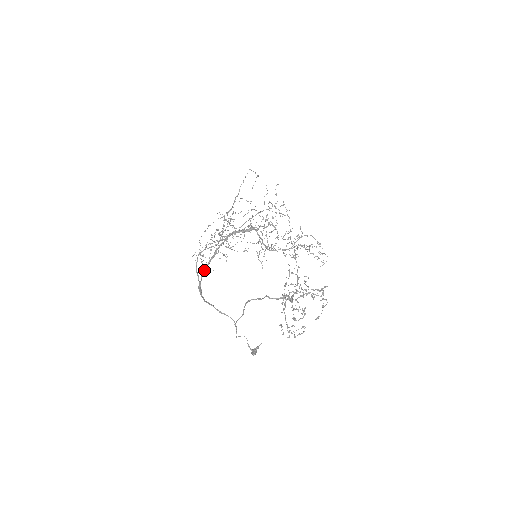
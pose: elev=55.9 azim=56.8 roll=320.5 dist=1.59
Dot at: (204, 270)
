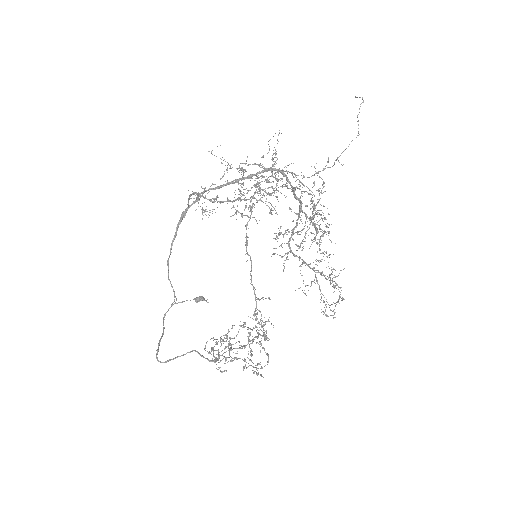
Dot at: (208, 190)
